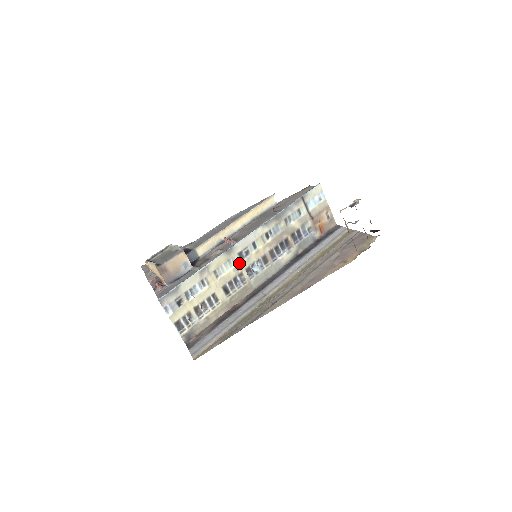
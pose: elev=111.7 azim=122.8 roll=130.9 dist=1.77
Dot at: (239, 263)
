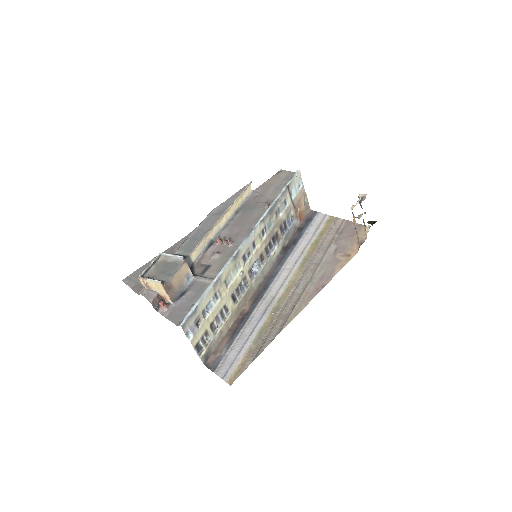
Dot at: (243, 267)
